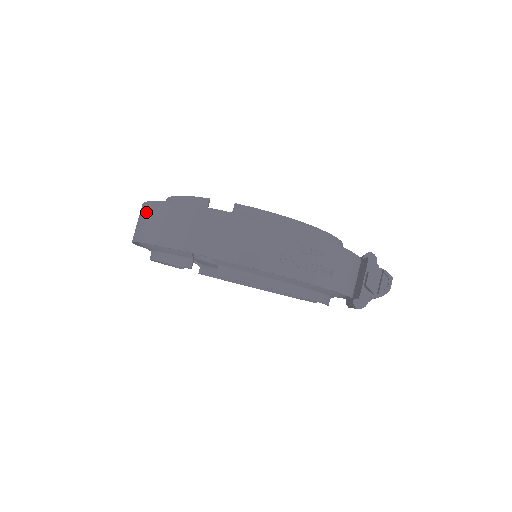
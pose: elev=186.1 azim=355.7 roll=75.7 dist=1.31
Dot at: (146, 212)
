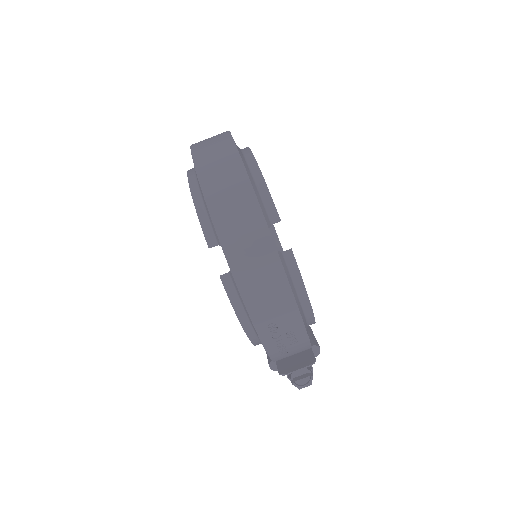
Dot at: (229, 162)
